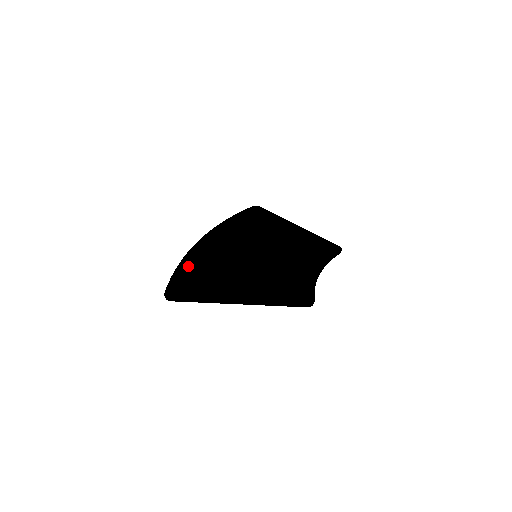
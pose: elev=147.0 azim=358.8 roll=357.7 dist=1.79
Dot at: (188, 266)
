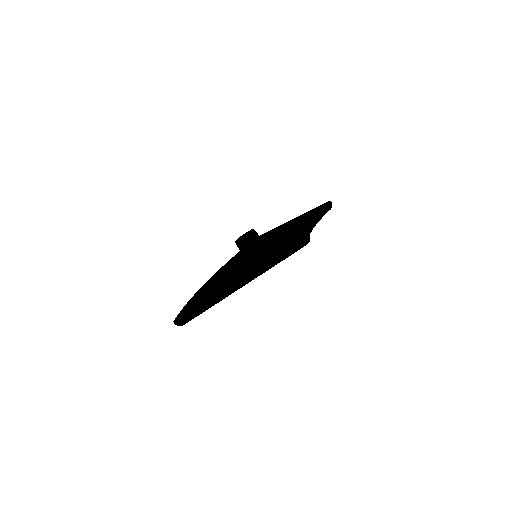
Dot at: (195, 297)
